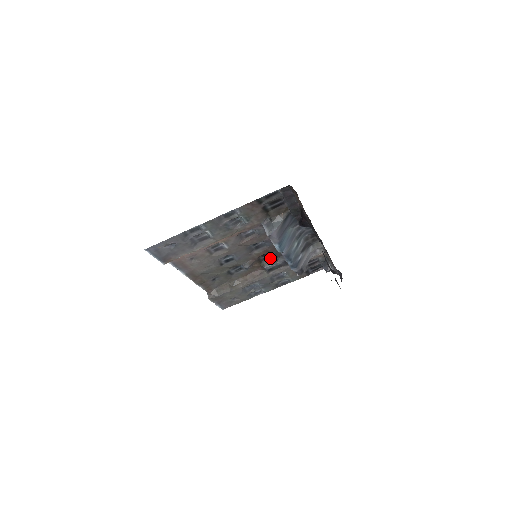
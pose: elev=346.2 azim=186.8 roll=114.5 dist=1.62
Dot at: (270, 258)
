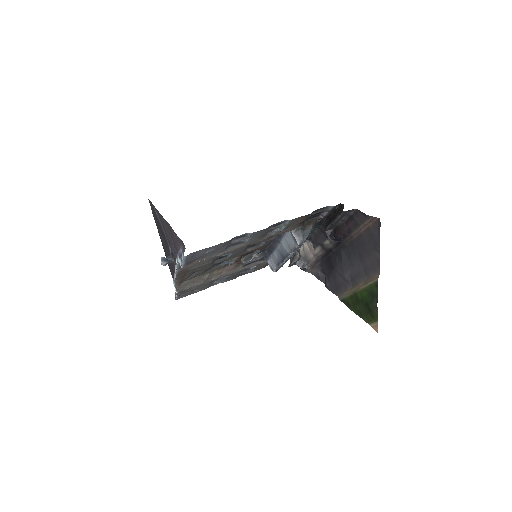
Dot at: (250, 253)
